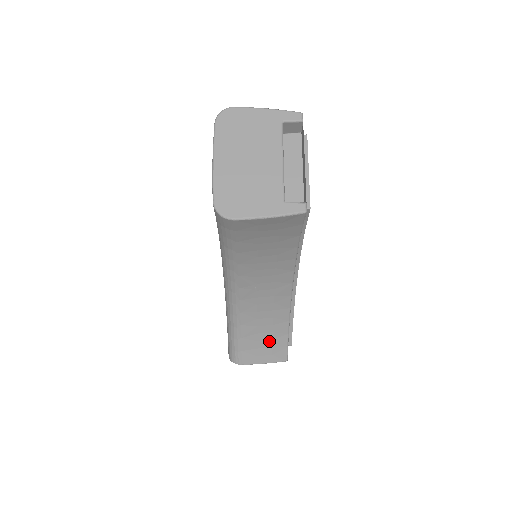
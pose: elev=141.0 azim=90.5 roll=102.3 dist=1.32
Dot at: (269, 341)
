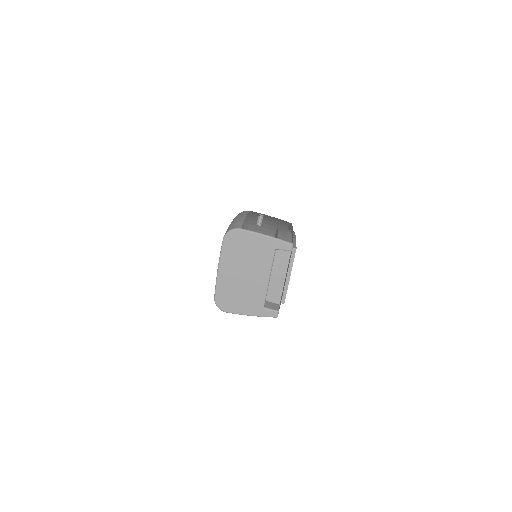
Dot at: occluded
